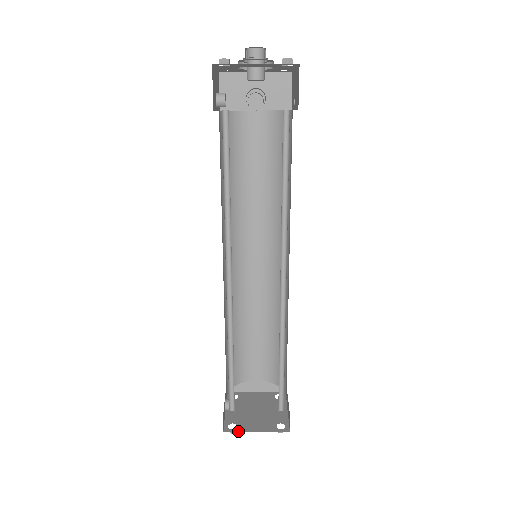
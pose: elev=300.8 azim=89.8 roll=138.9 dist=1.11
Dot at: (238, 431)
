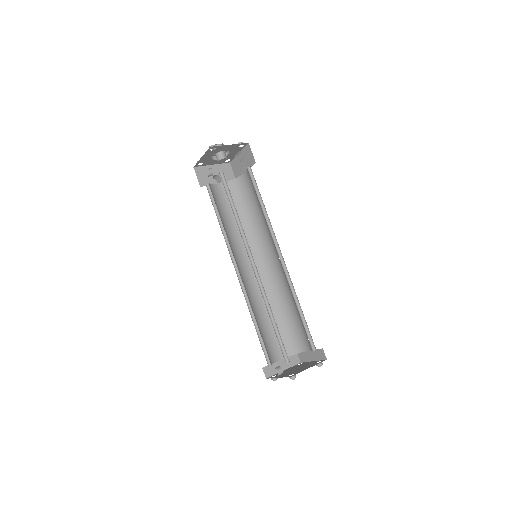
Dot at: occluded
